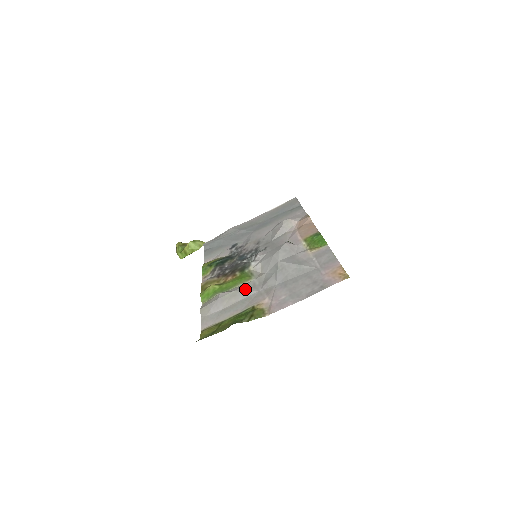
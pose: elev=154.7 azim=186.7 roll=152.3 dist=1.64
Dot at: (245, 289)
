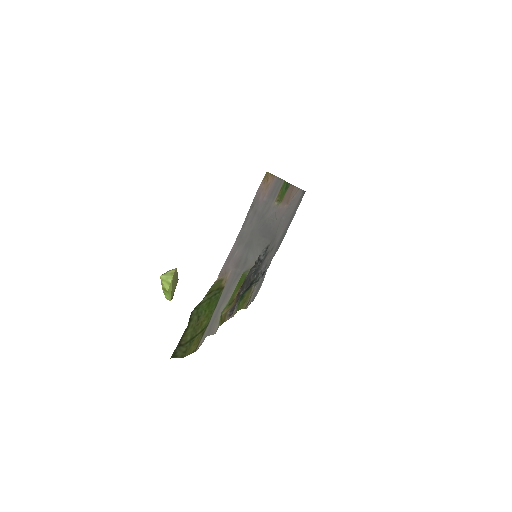
Dot at: occluded
